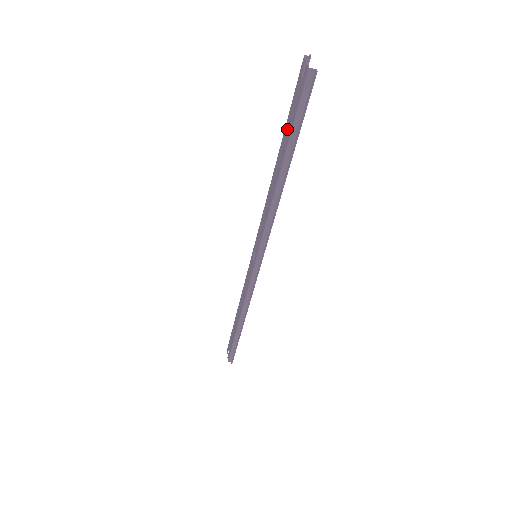
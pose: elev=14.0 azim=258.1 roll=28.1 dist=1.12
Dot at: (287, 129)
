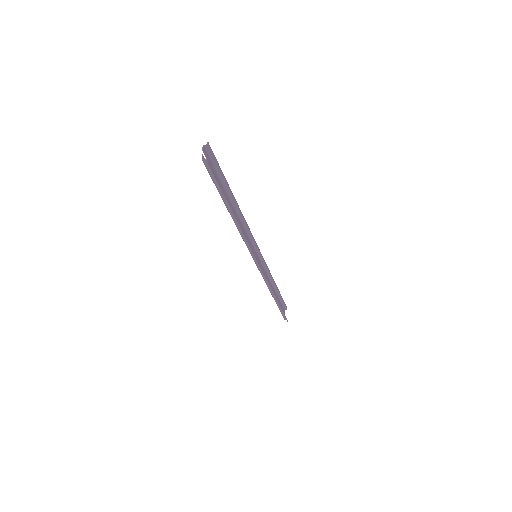
Dot at: occluded
